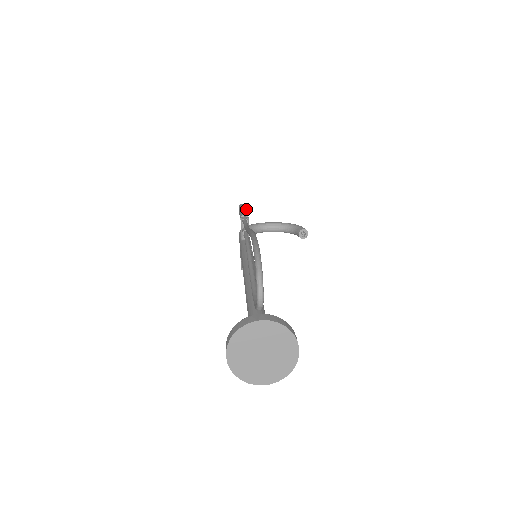
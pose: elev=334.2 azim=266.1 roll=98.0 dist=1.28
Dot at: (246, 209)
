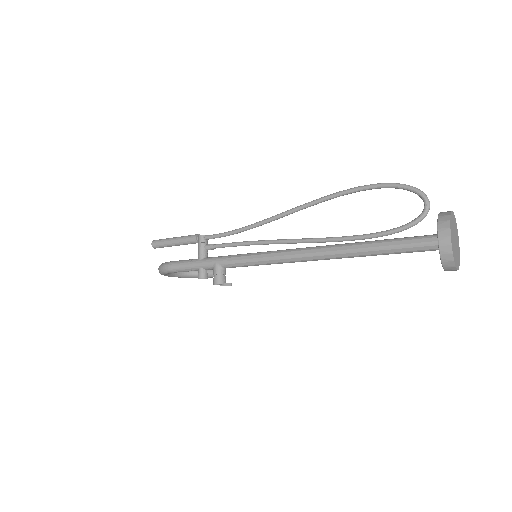
Dot at: occluded
